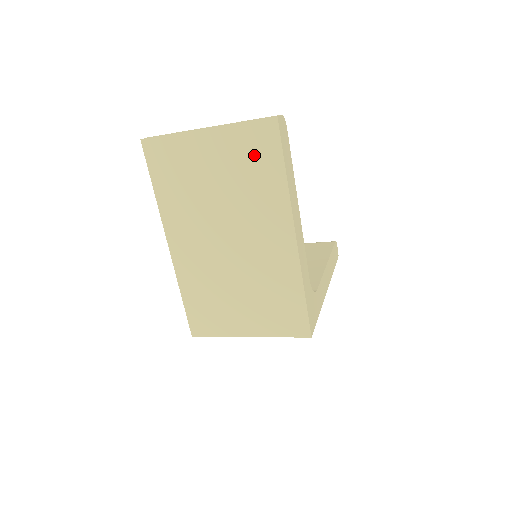
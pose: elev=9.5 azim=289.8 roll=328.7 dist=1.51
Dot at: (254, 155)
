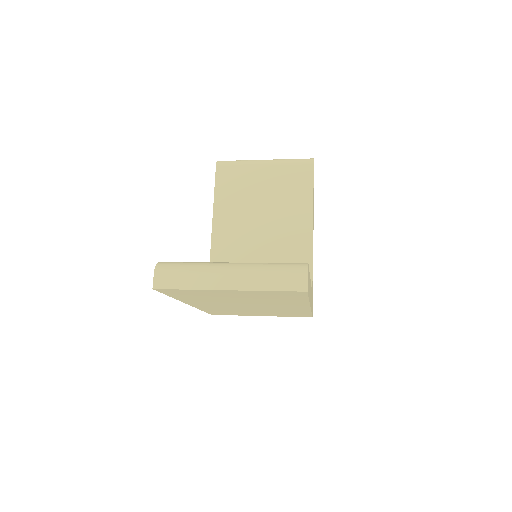
Dot at: (279, 296)
